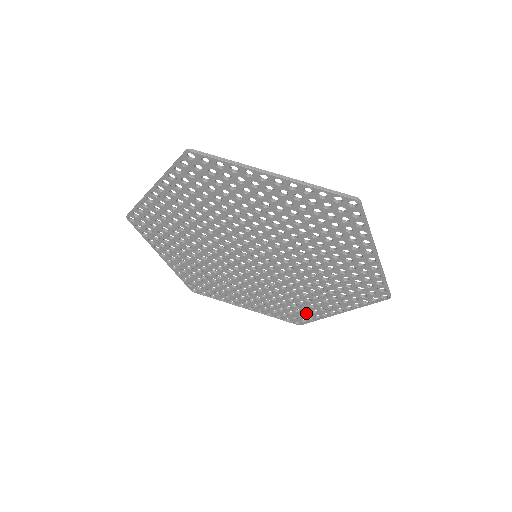
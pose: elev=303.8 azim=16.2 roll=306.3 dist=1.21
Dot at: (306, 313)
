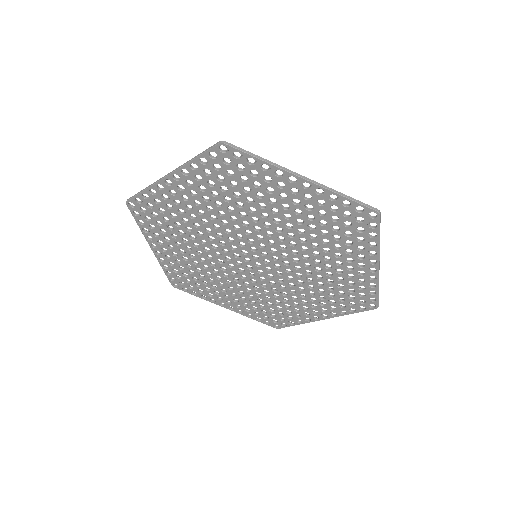
Dot at: (362, 289)
